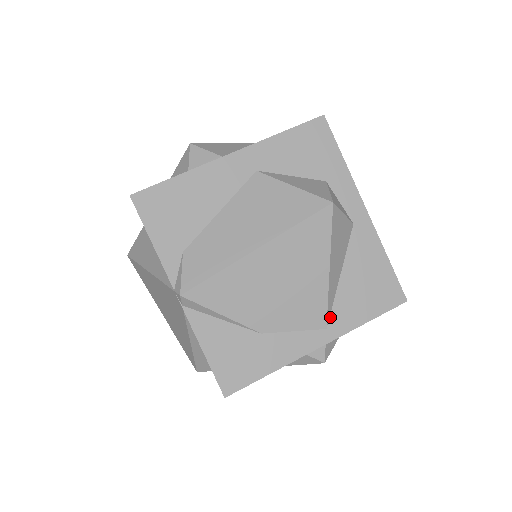
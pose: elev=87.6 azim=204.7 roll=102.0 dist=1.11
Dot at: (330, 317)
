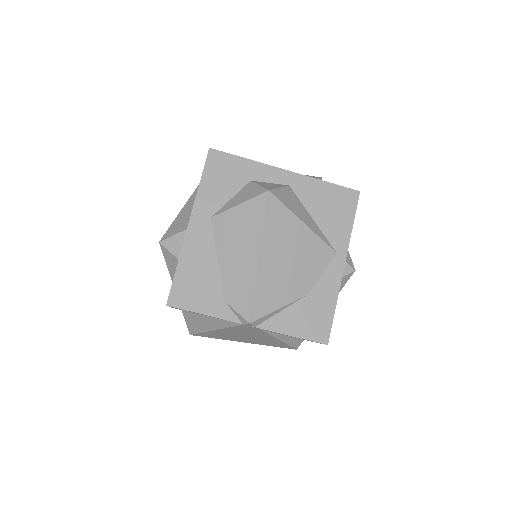
Dot at: (332, 246)
